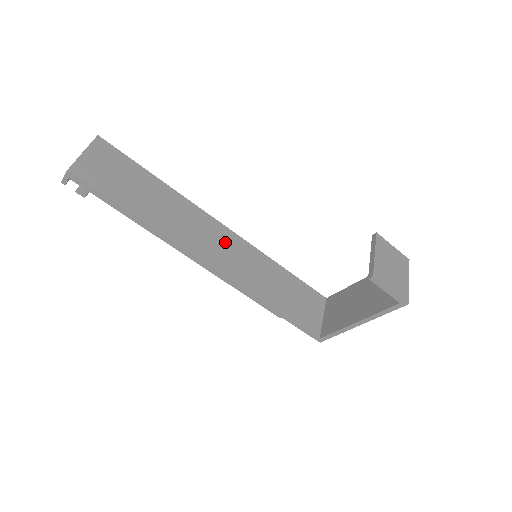
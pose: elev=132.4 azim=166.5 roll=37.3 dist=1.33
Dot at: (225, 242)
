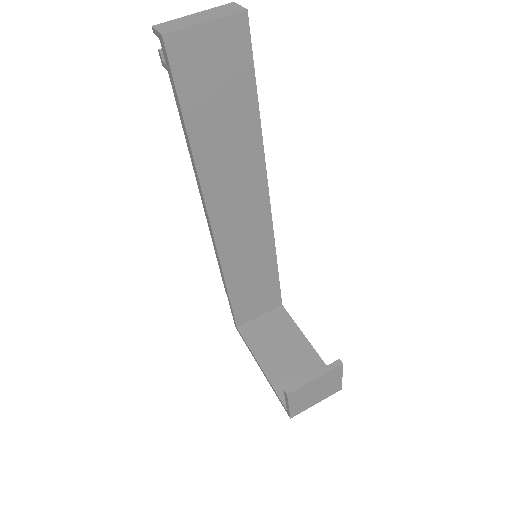
Dot at: (251, 215)
